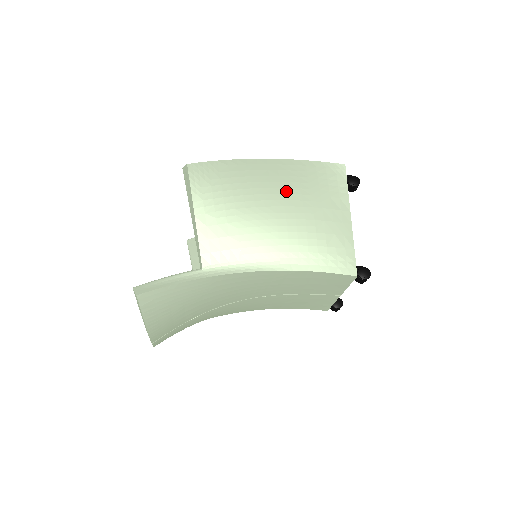
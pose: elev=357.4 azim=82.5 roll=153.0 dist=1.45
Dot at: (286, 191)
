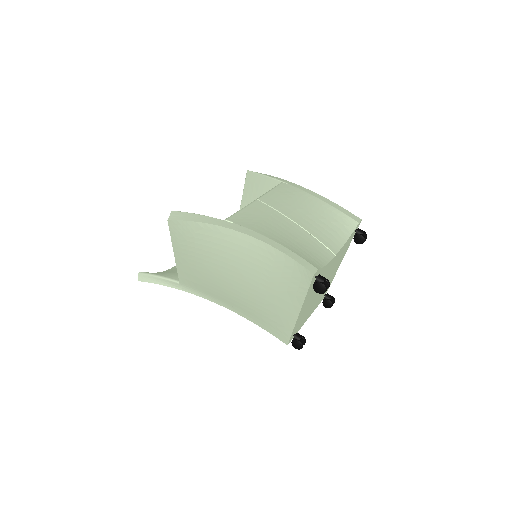
Dot at: (248, 269)
